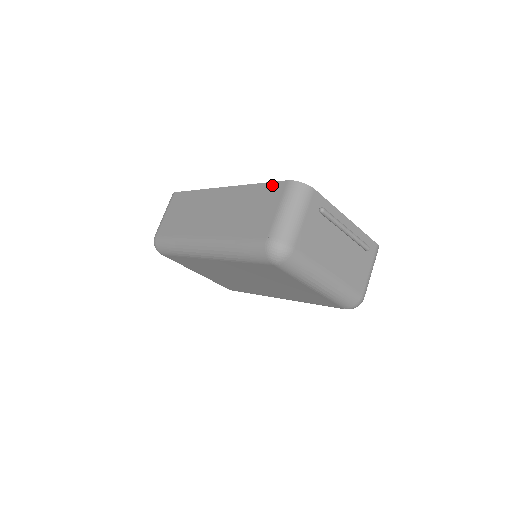
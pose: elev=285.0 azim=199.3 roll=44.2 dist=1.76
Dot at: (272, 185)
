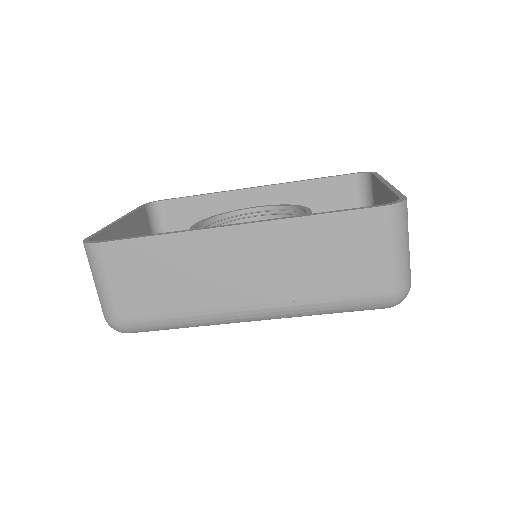
Dot at: (353, 216)
